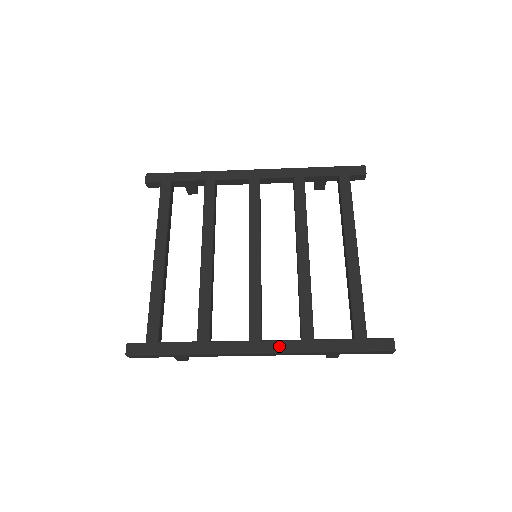
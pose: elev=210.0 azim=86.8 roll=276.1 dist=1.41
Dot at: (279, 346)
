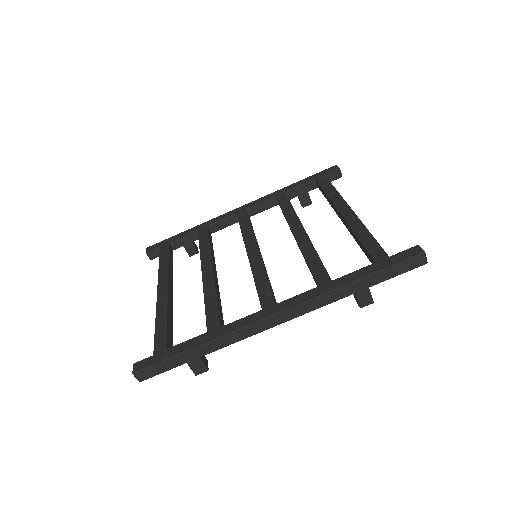
Dot at: (295, 300)
